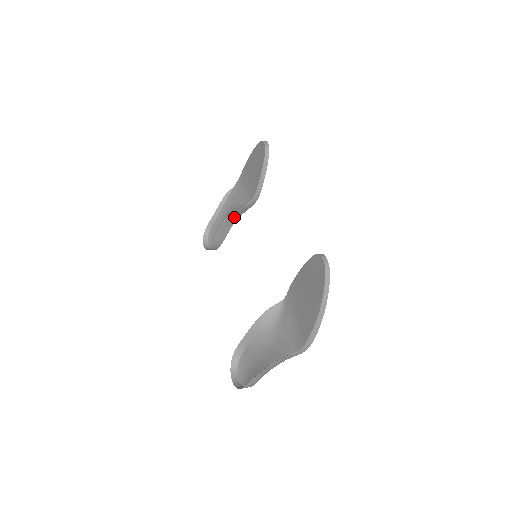
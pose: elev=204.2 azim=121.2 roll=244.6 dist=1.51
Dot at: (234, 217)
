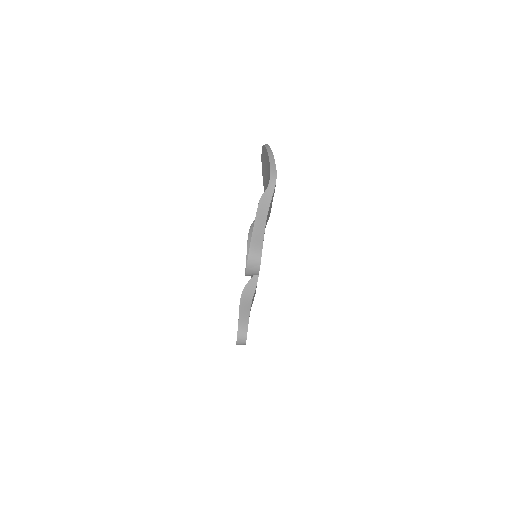
Dot at: (248, 294)
